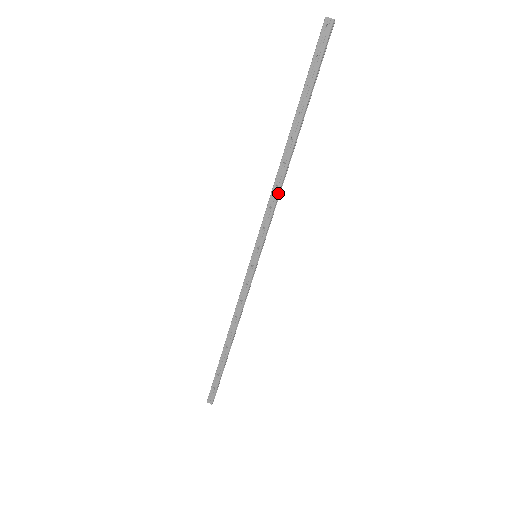
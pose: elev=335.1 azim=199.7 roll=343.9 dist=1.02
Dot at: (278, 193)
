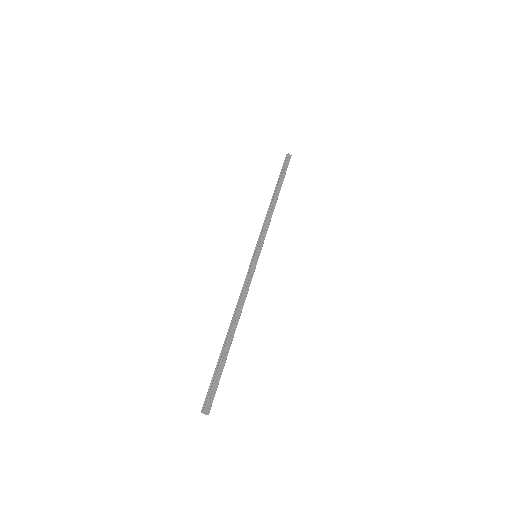
Dot at: occluded
